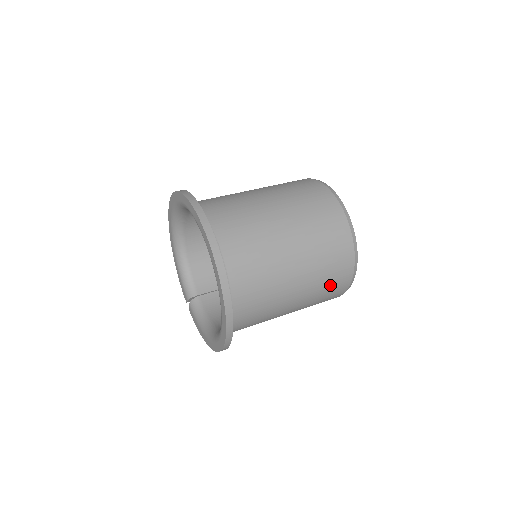
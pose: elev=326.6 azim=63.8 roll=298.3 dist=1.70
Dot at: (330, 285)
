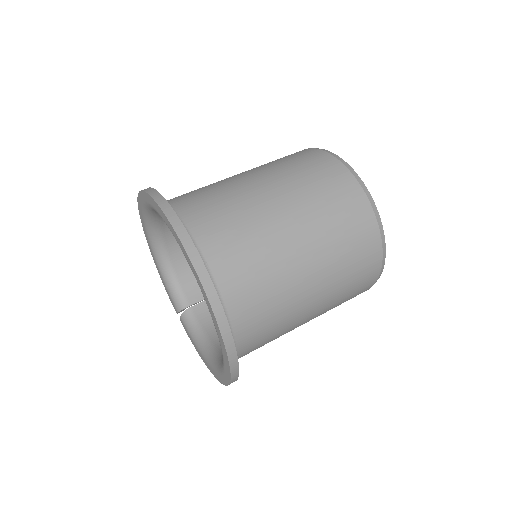
Dot at: (353, 287)
